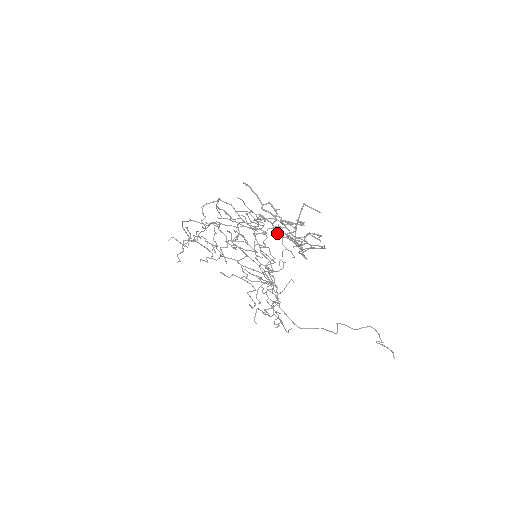
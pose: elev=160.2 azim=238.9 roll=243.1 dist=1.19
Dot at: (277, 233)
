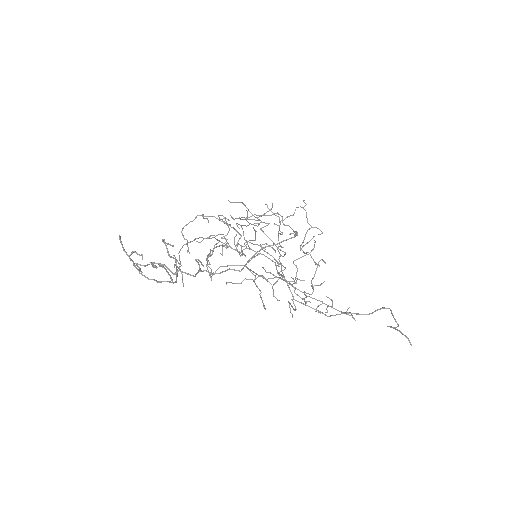
Dot at: occluded
